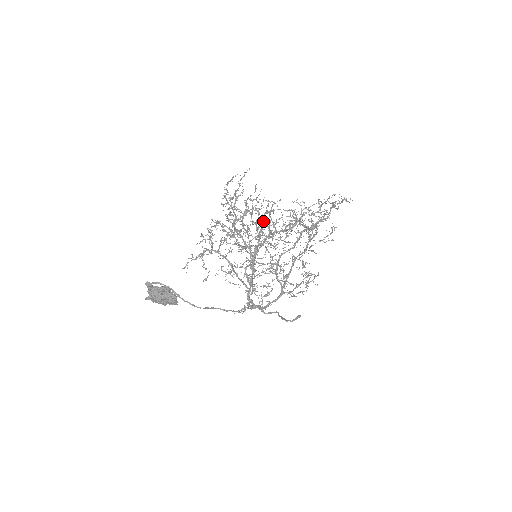
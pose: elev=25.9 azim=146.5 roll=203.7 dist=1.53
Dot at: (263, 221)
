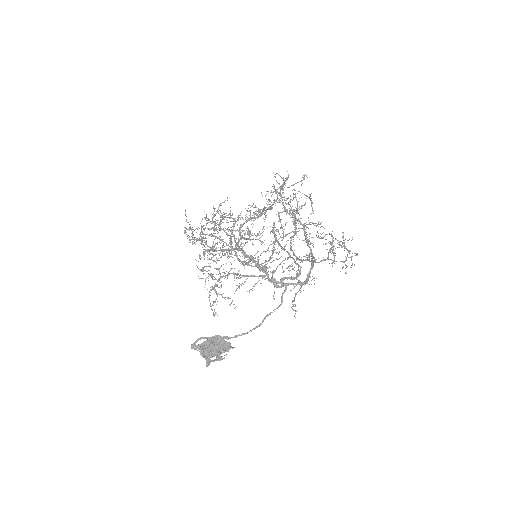
Dot at: (219, 222)
